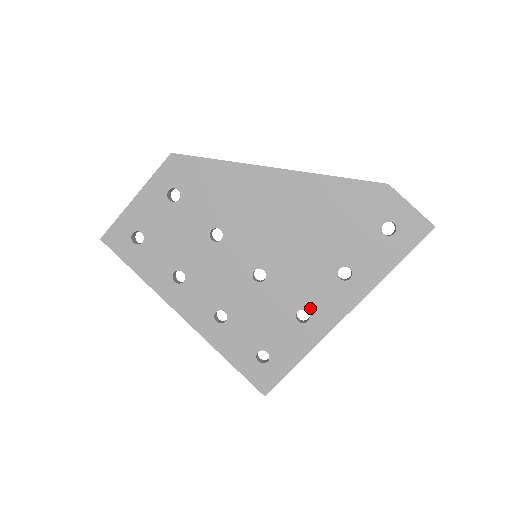
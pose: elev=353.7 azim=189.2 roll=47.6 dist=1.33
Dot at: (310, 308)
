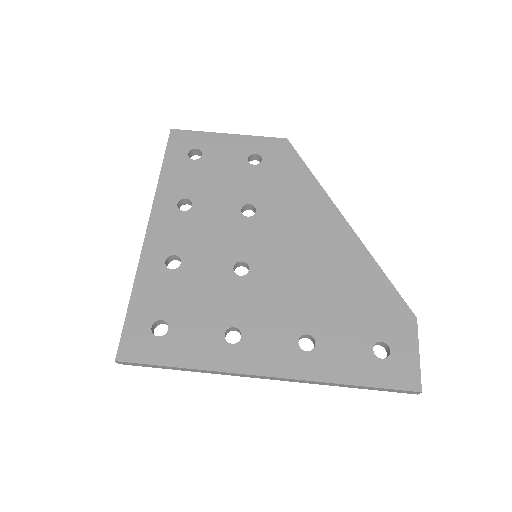
Dot at: (247, 336)
